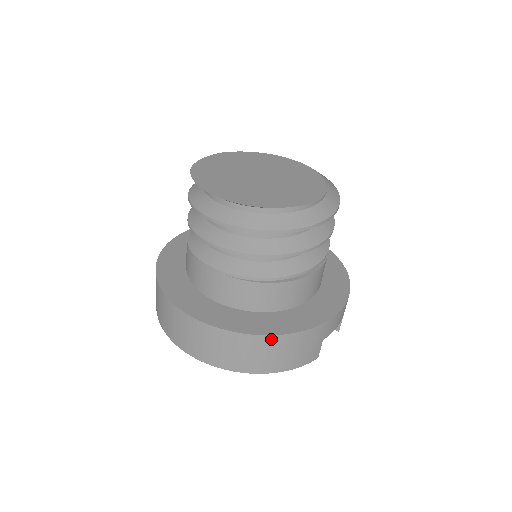
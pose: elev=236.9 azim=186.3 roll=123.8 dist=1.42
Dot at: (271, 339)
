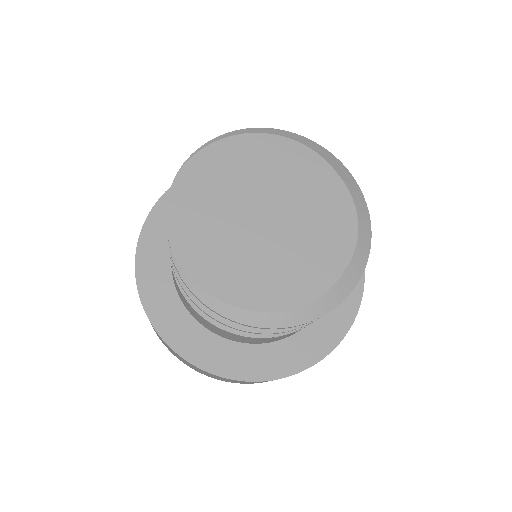
Dot at: (326, 355)
